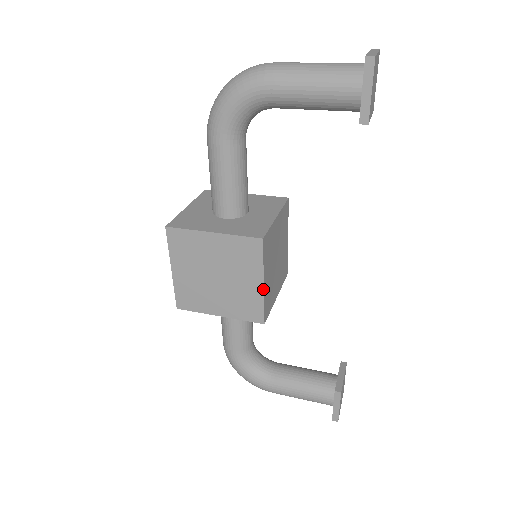
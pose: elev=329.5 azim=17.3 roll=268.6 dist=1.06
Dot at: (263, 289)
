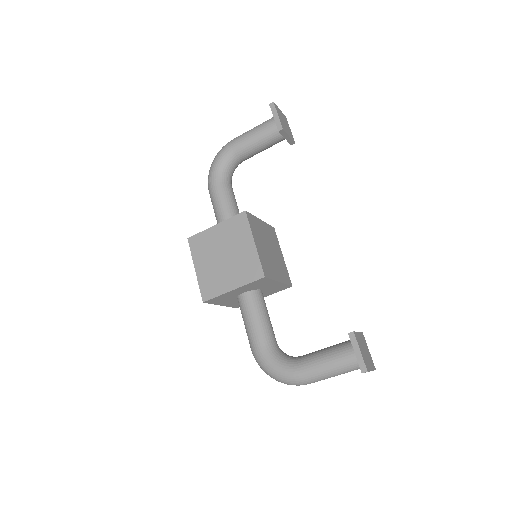
Dot at: (255, 247)
